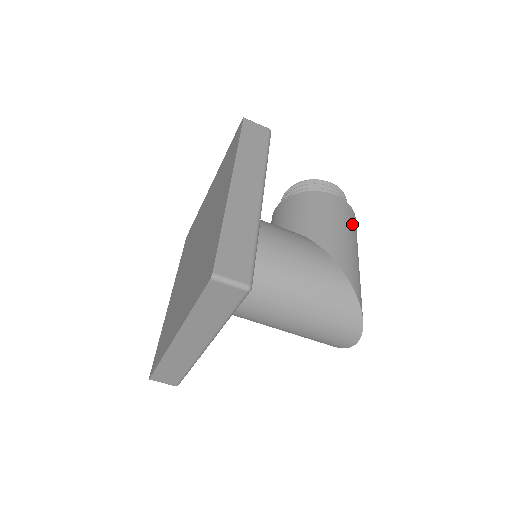
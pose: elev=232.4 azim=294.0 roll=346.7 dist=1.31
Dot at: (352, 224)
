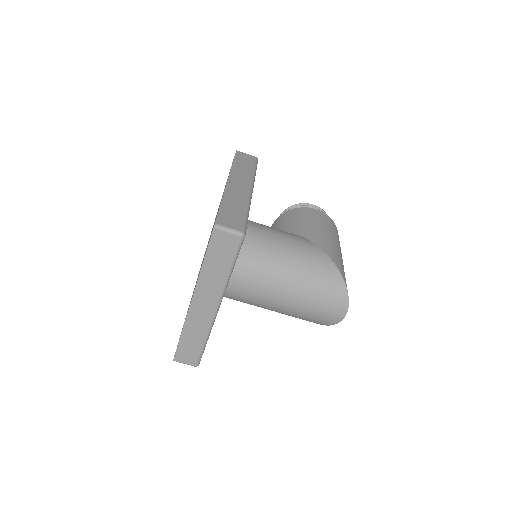
Dot at: (333, 229)
